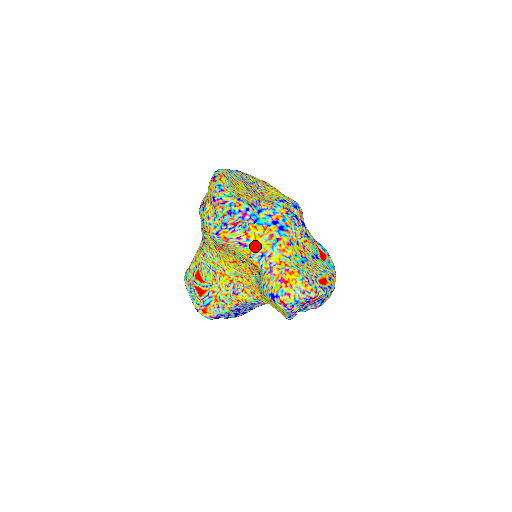
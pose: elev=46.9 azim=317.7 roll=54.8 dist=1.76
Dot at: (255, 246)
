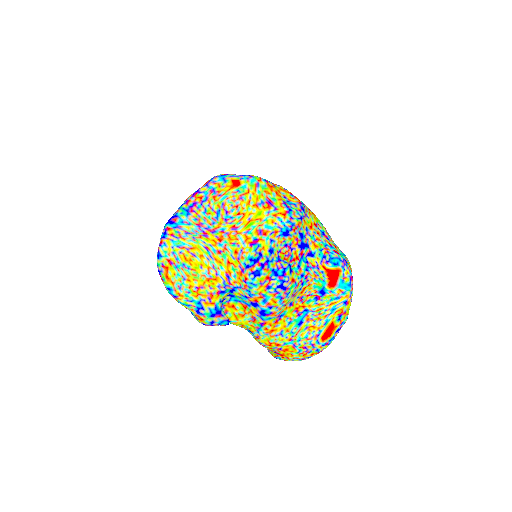
Dot at: (239, 324)
